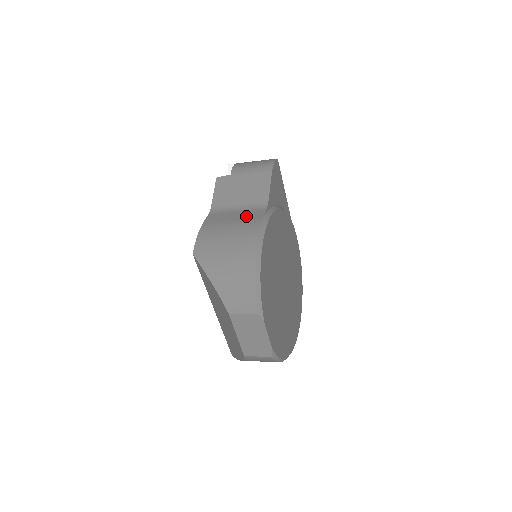
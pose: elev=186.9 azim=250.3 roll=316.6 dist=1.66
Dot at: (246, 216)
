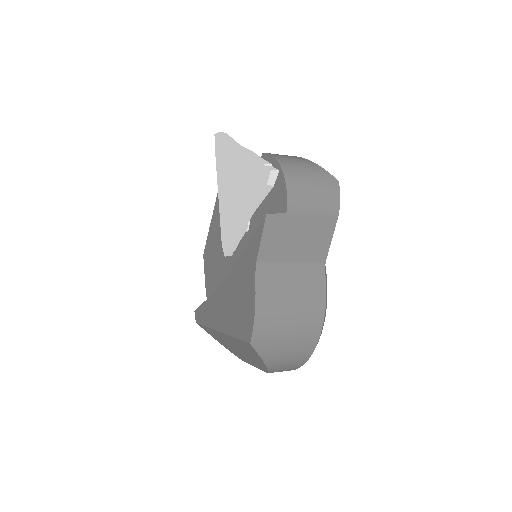
Dot at: (306, 286)
